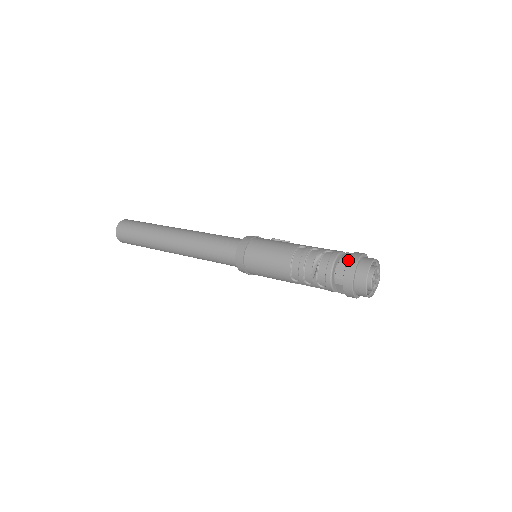
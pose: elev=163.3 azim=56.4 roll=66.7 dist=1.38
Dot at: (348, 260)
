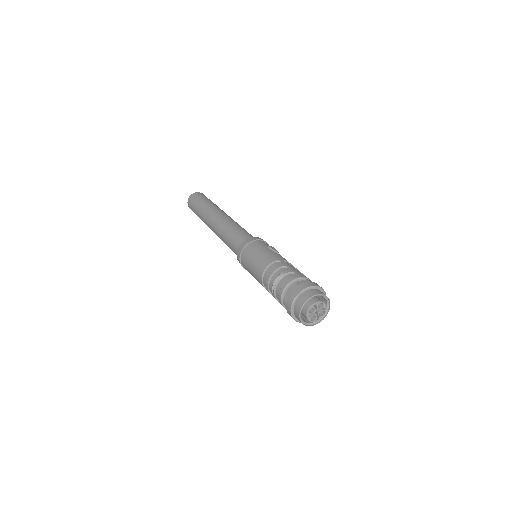
Dot at: (296, 287)
